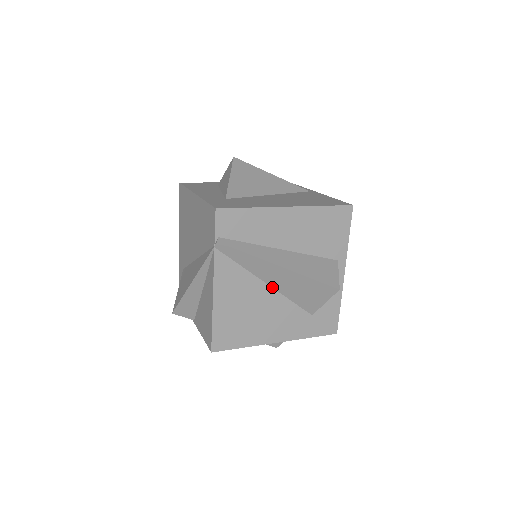
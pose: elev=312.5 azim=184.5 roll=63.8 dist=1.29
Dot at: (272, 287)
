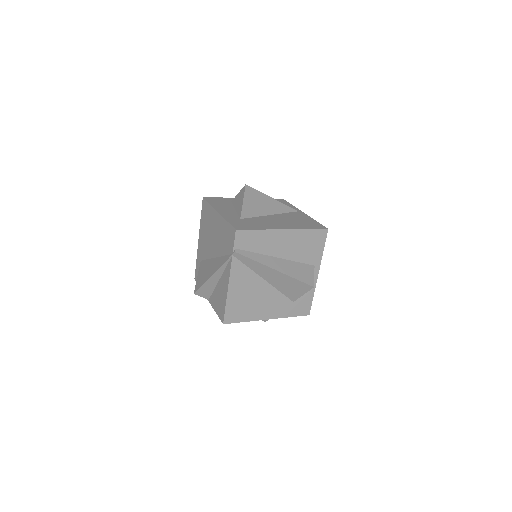
Dot at: (268, 282)
